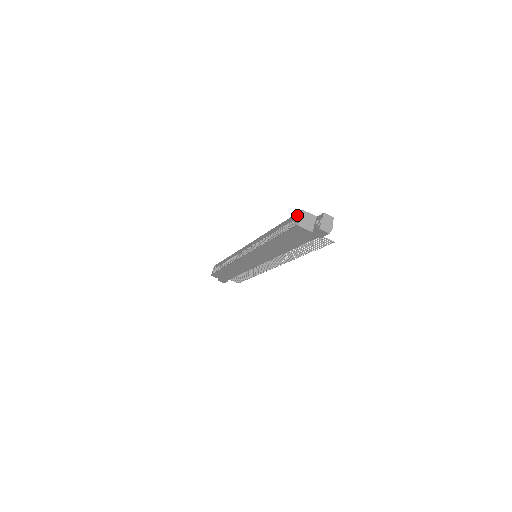
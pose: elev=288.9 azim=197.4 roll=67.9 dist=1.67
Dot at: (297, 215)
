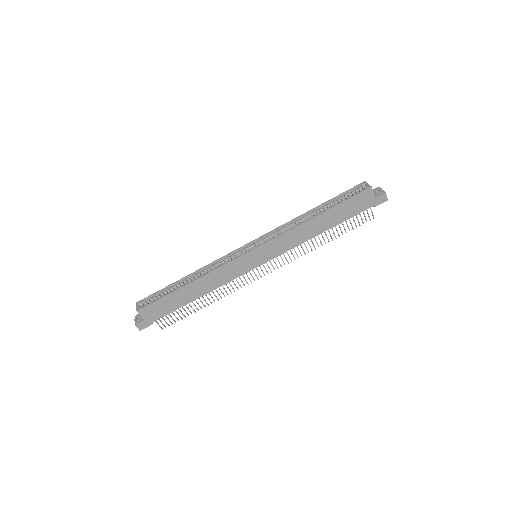
Dot at: (356, 187)
